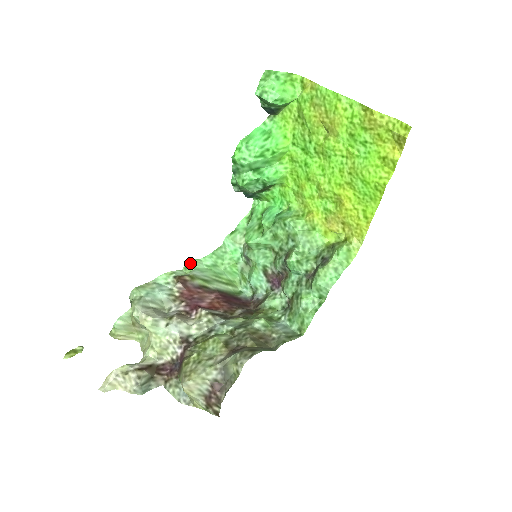
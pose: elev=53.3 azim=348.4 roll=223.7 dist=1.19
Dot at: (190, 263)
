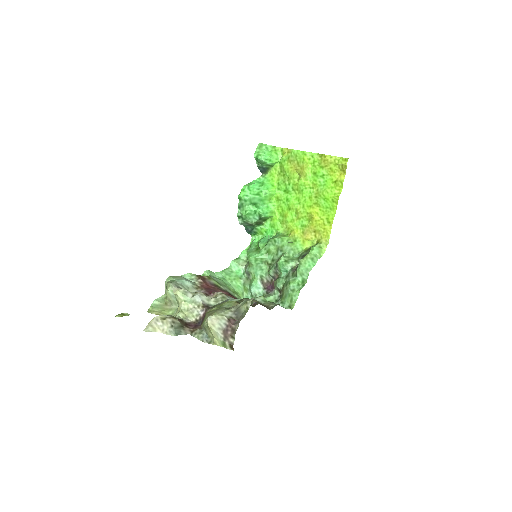
Dot at: (207, 272)
